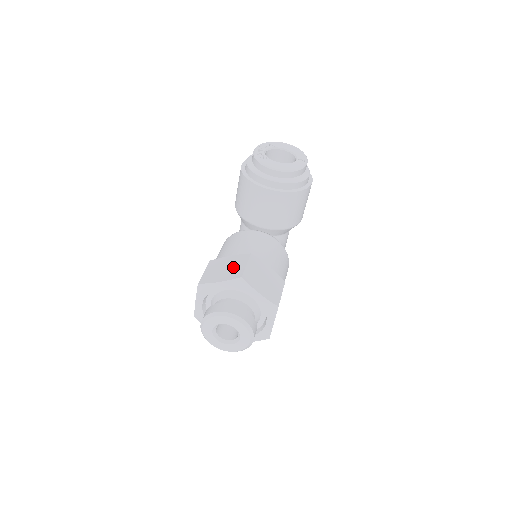
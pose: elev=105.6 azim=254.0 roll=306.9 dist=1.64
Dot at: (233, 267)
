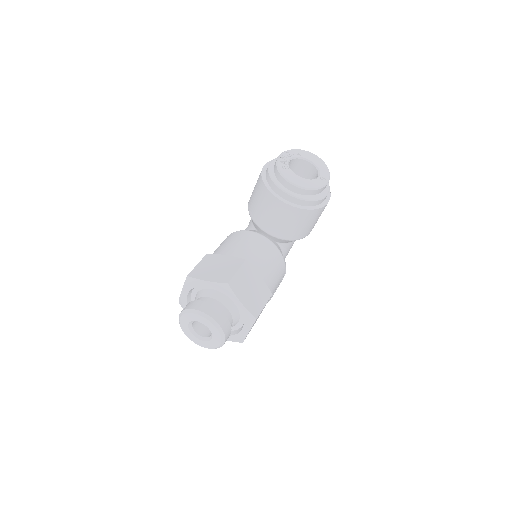
Dot at: (224, 269)
